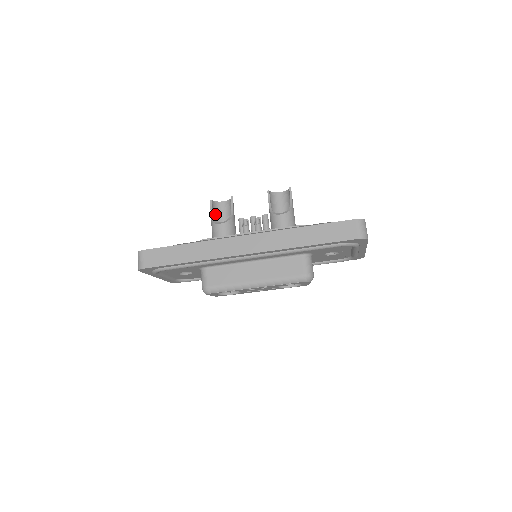
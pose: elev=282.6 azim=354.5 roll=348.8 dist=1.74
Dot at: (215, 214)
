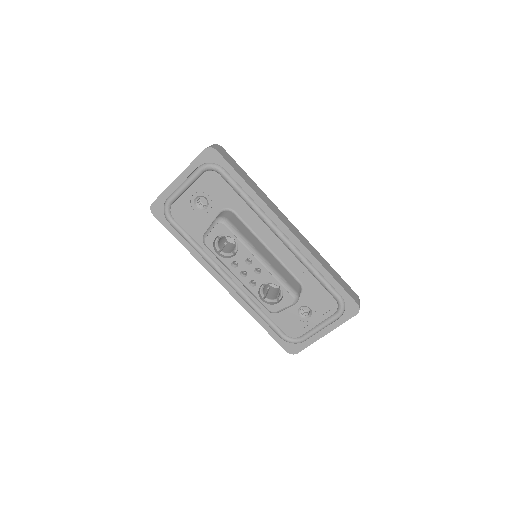
Dot at: occluded
